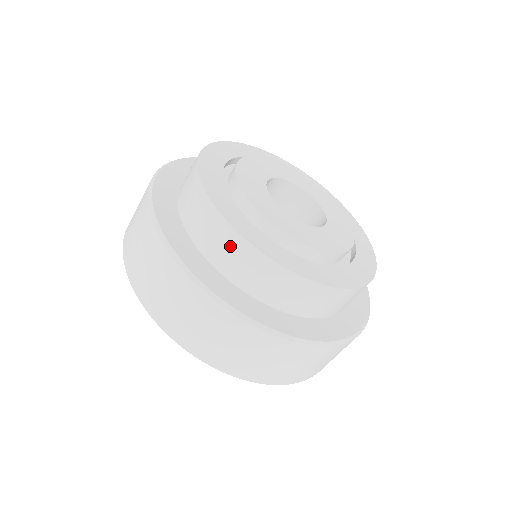
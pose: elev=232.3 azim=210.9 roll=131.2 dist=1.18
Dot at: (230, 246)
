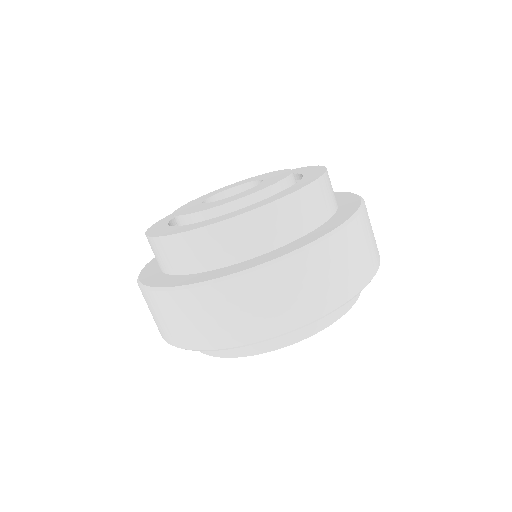
Dot at: occluded
